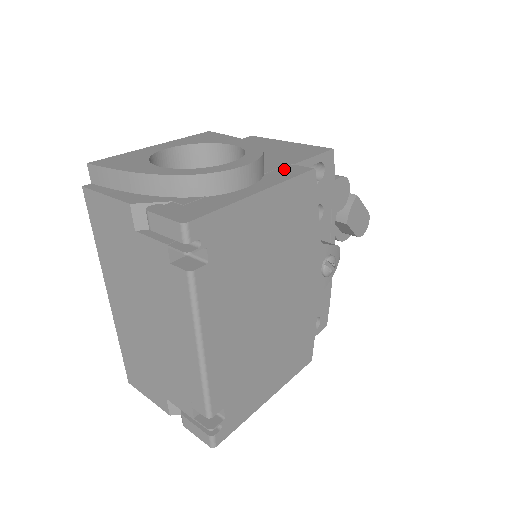
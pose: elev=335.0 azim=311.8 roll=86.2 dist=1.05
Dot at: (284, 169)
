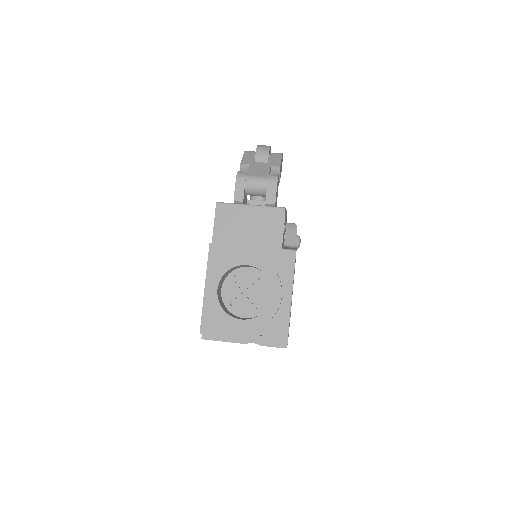
Dot at: (282, 261)
